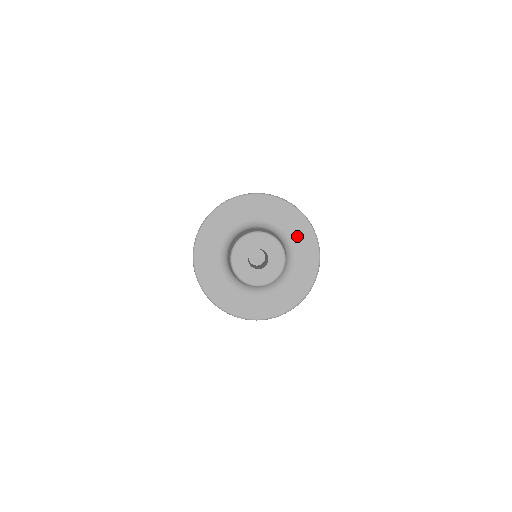
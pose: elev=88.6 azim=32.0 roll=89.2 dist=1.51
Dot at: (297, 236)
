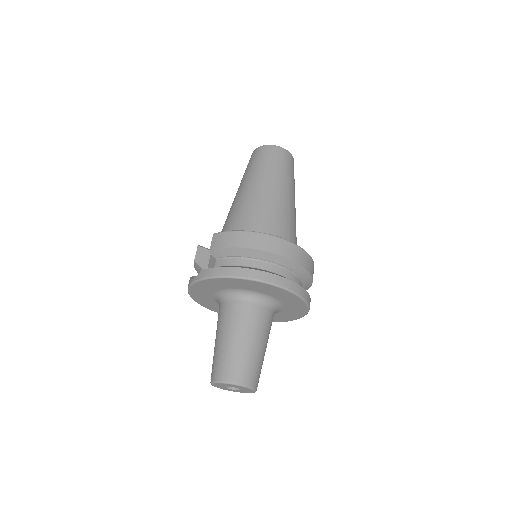
Dot at: (275, 294)
